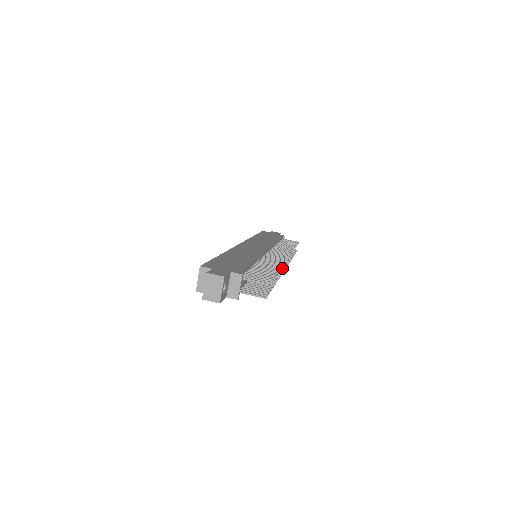
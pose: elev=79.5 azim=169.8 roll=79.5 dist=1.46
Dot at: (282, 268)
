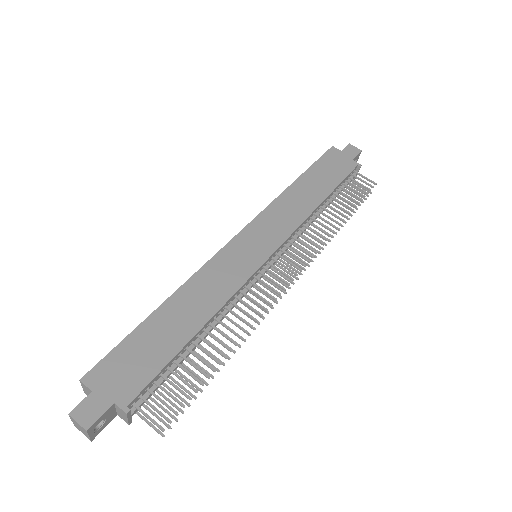
Dot at: (282, 291)
